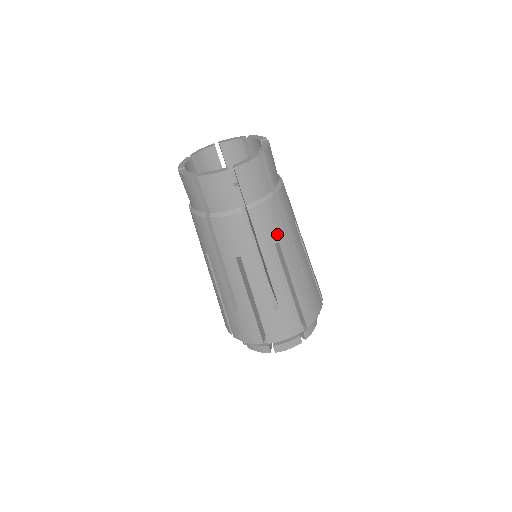
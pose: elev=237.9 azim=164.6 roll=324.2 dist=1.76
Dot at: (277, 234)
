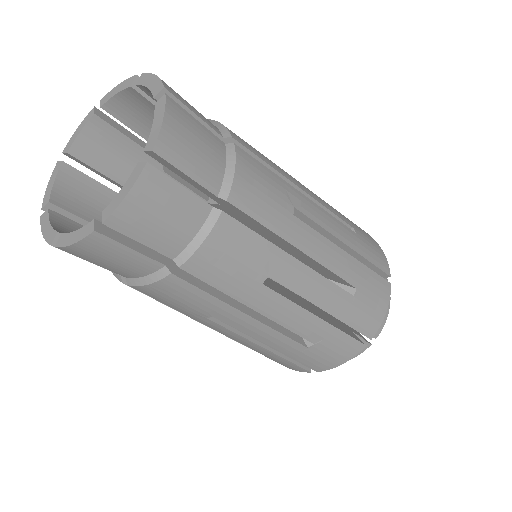
Dot at: (283, 198)
